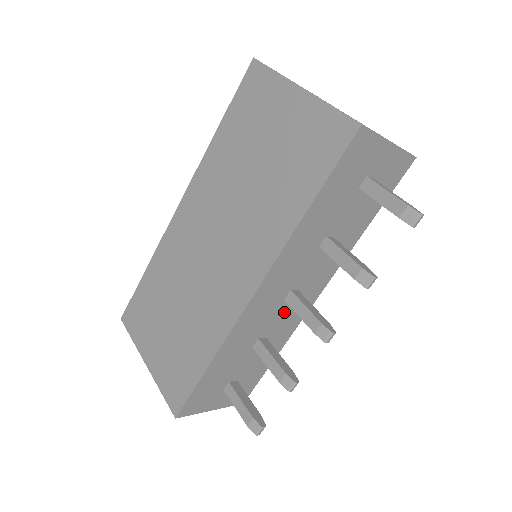
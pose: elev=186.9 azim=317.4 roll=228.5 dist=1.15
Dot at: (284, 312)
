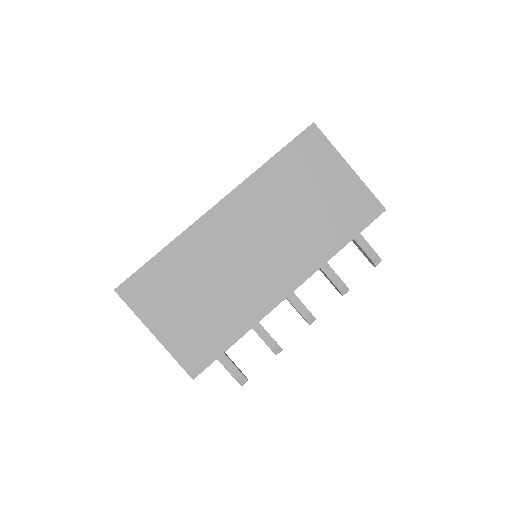
Dot at: occluded
